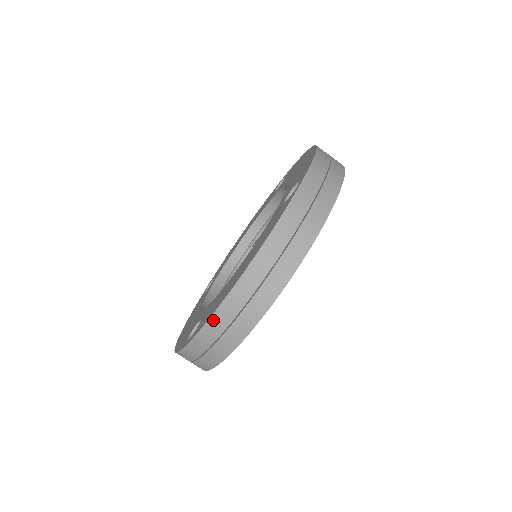
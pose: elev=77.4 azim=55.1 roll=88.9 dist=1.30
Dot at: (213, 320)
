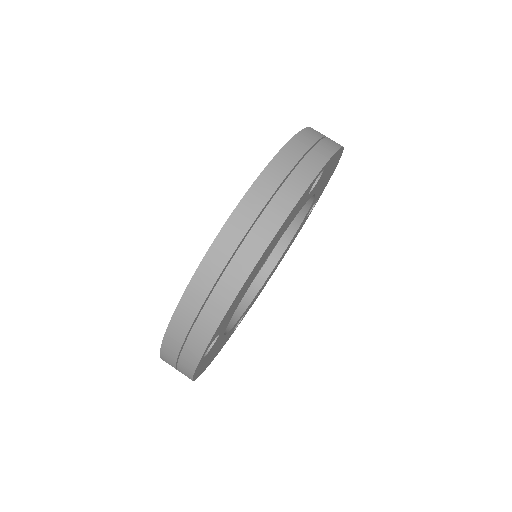
Dot at: (189, 293)
